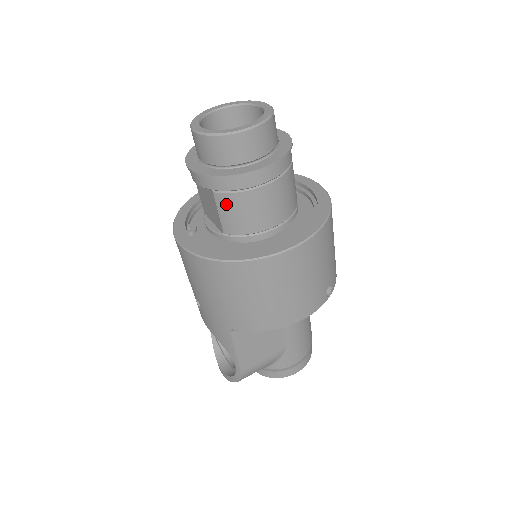
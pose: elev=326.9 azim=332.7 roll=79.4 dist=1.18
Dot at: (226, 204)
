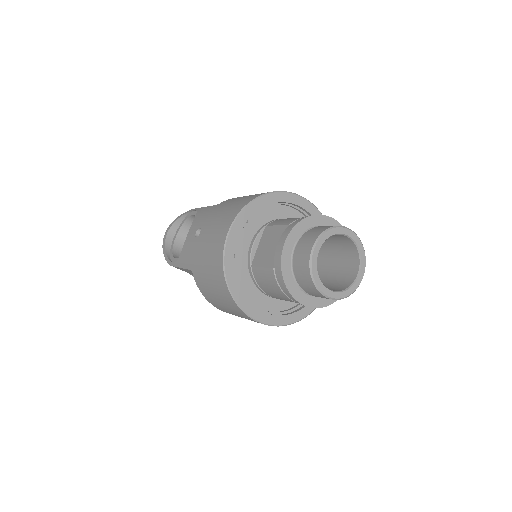
Dot at: (270, 277)
